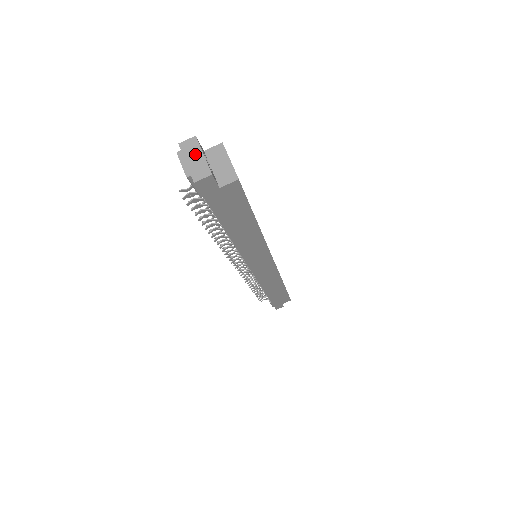
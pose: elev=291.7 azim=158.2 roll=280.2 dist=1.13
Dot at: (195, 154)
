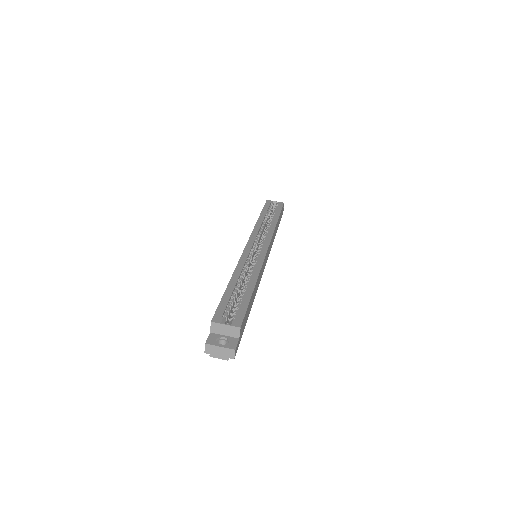
Dot at: (217, 350)
